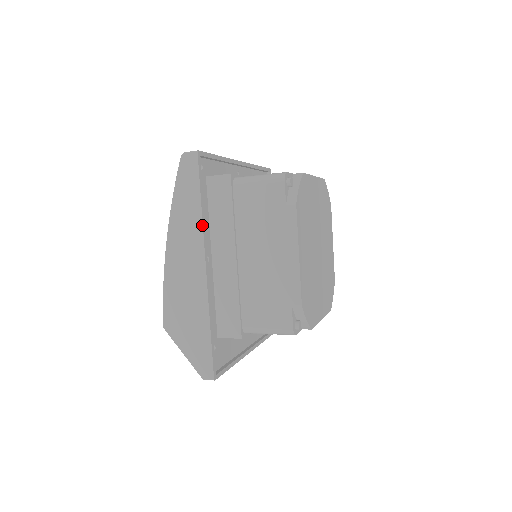
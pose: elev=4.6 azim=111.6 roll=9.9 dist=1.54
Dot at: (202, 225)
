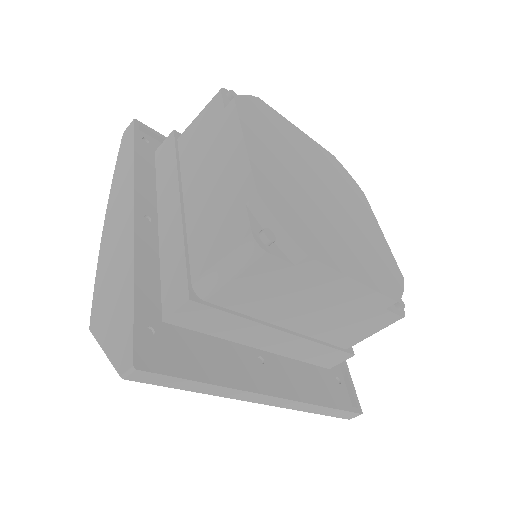
Dot at: (133, 175)
